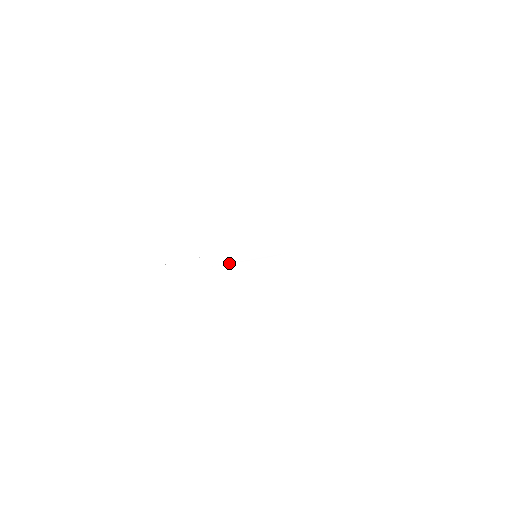
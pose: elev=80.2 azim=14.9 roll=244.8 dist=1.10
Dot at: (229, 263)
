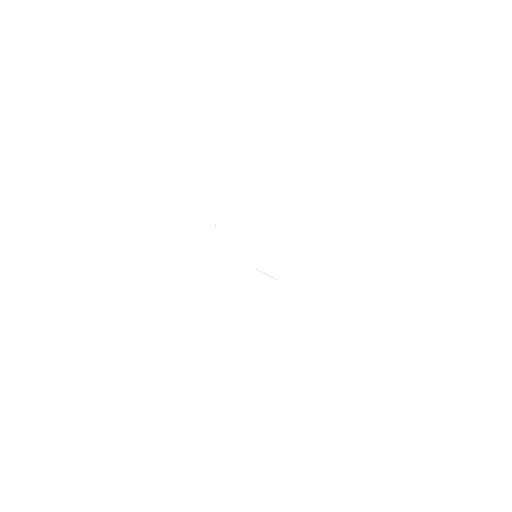
Dot at: occluded
